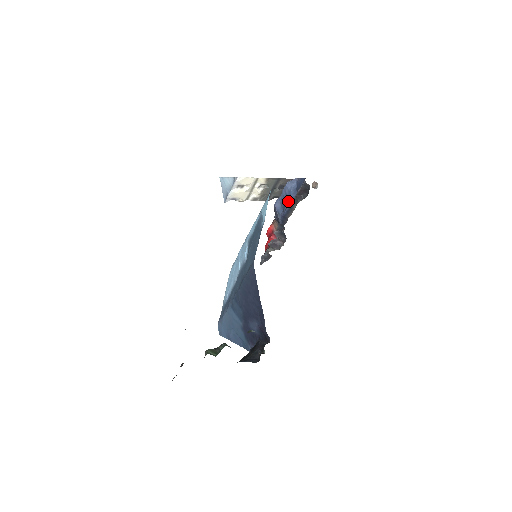
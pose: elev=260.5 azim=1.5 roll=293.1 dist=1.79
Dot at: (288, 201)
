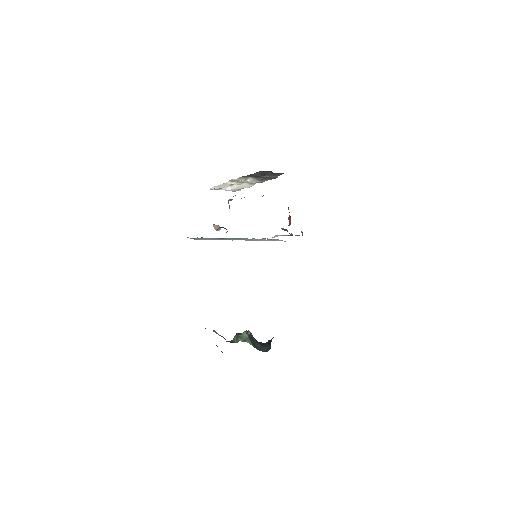
Dot at: occluded
